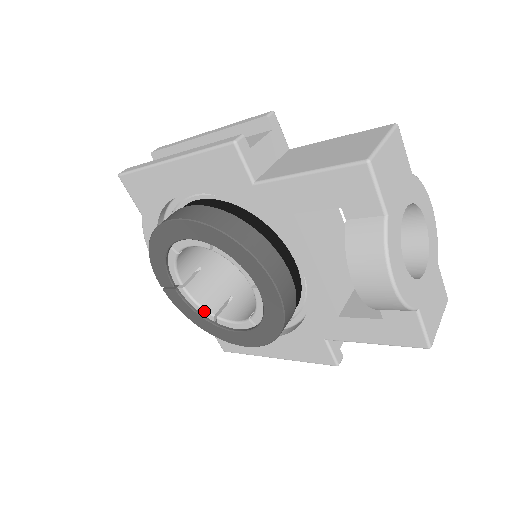
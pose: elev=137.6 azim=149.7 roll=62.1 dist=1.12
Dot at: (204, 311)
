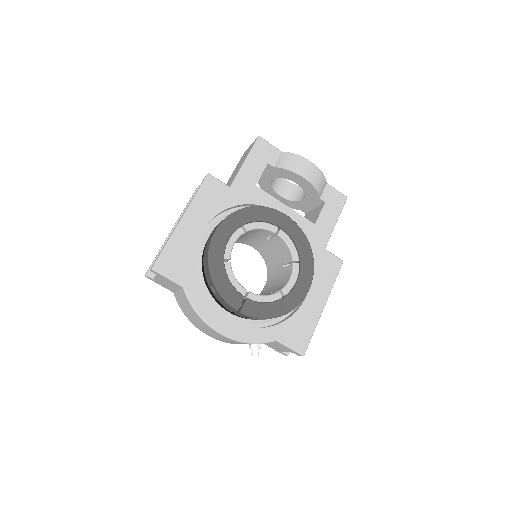
Dot at: (272, 296)
